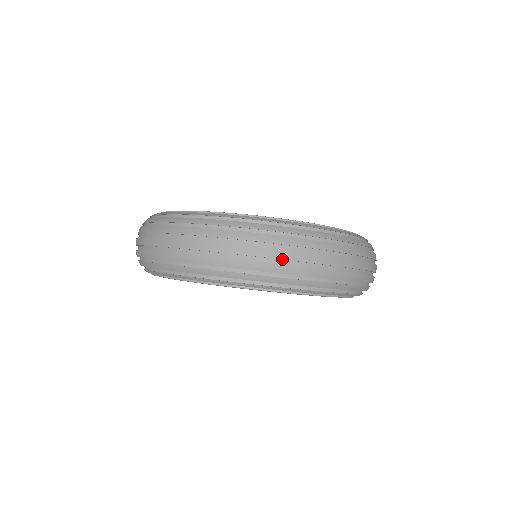
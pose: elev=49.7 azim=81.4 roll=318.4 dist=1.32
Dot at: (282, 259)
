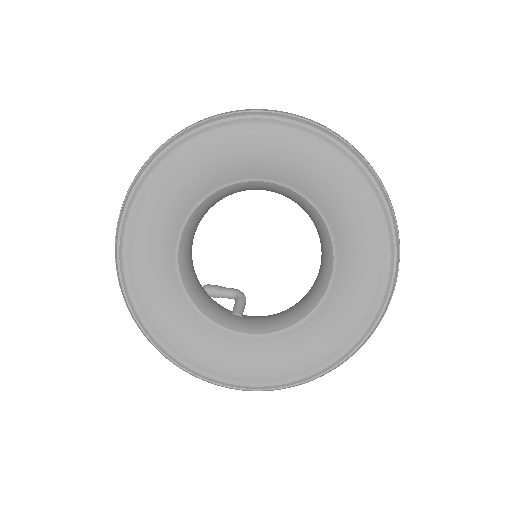
Dot at: occluded
